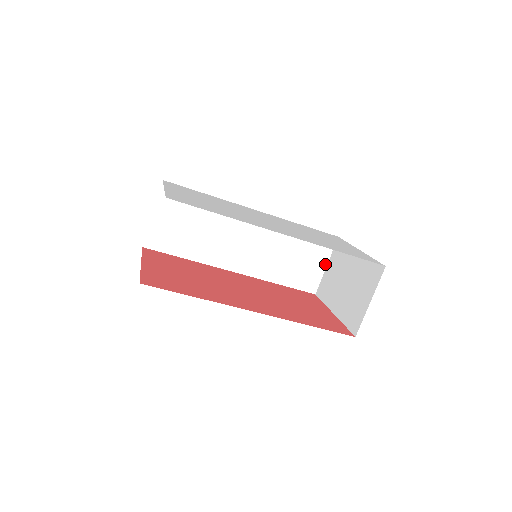
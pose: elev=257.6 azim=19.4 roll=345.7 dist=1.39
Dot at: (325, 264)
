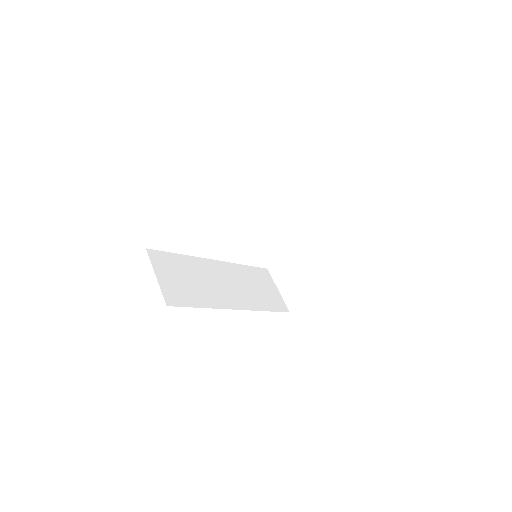
Dot at: (276, 289)
